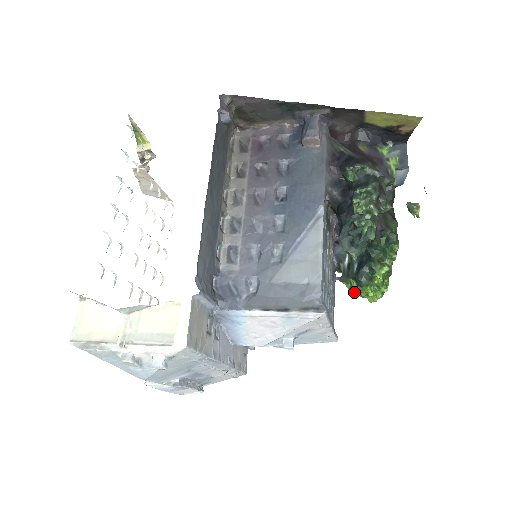
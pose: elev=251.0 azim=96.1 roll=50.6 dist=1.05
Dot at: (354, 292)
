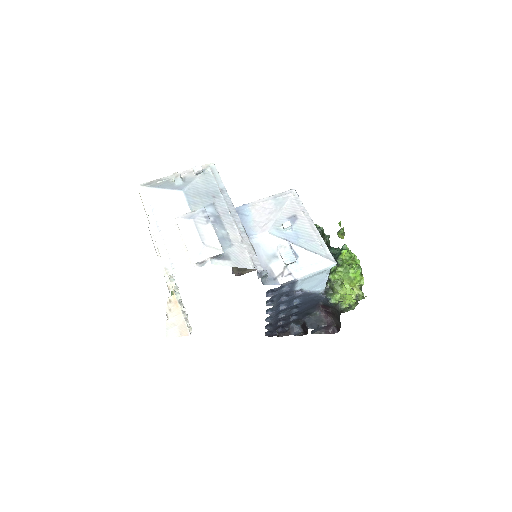
Dot at: (337, 268)
